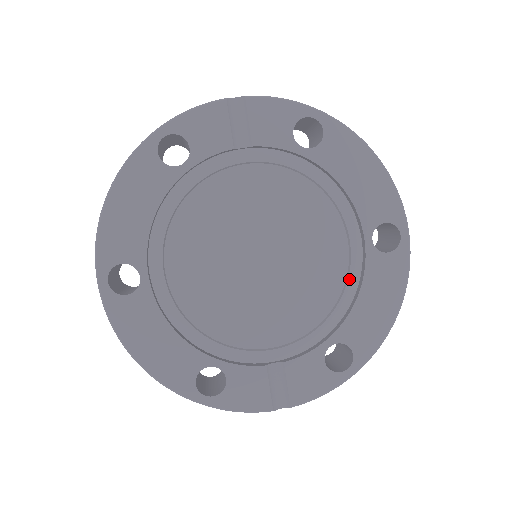
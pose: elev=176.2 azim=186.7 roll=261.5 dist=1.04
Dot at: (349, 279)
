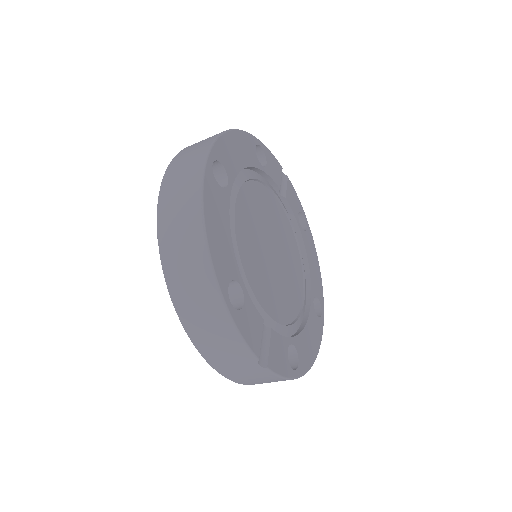
Dot at: (302, 312)
